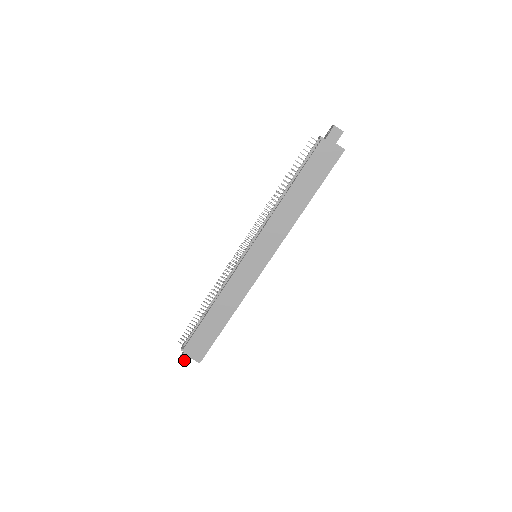
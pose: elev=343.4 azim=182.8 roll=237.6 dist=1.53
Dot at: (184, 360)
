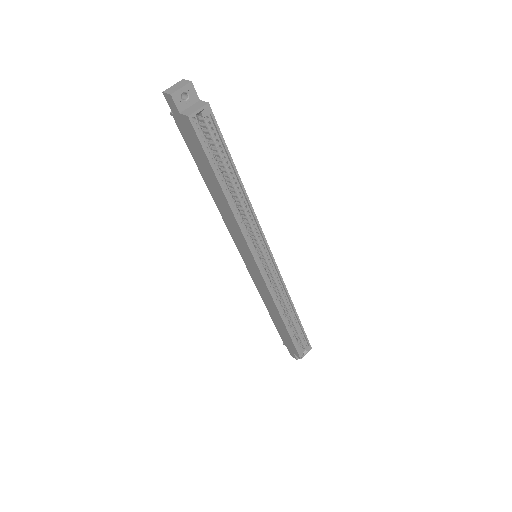
Dot at: (292, 354)
